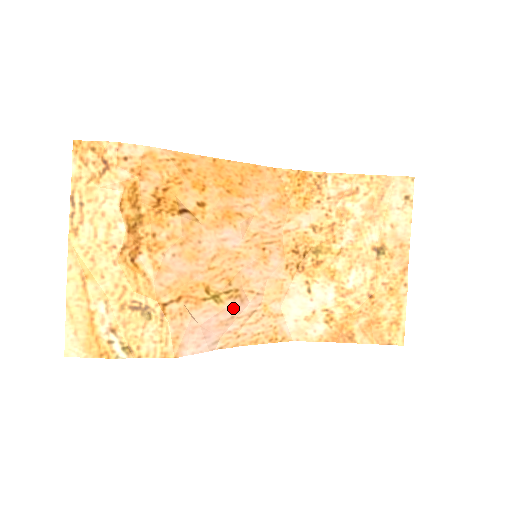
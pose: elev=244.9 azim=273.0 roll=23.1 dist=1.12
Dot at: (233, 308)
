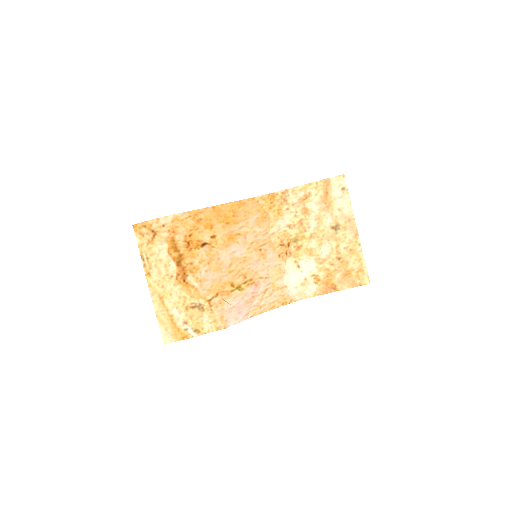
Dot at: (252, 291)
